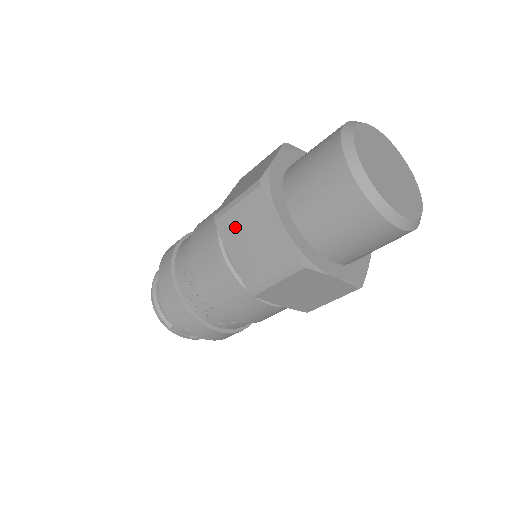
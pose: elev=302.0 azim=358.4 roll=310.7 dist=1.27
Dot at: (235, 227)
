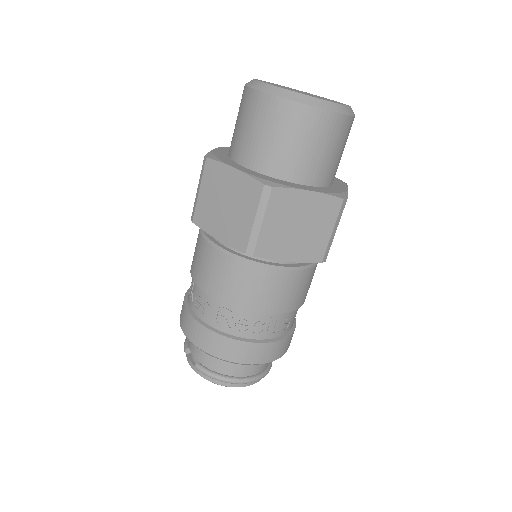
Dot at: occluded
